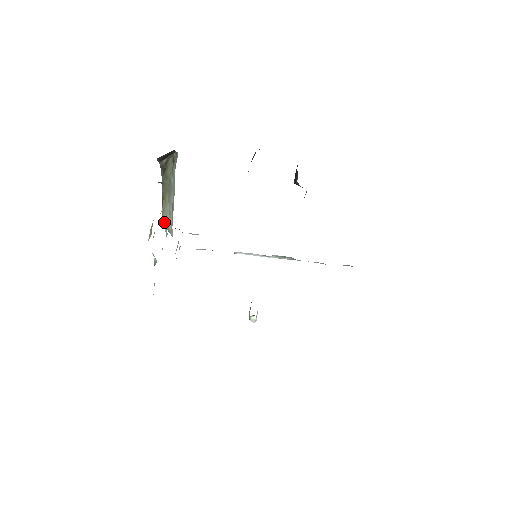
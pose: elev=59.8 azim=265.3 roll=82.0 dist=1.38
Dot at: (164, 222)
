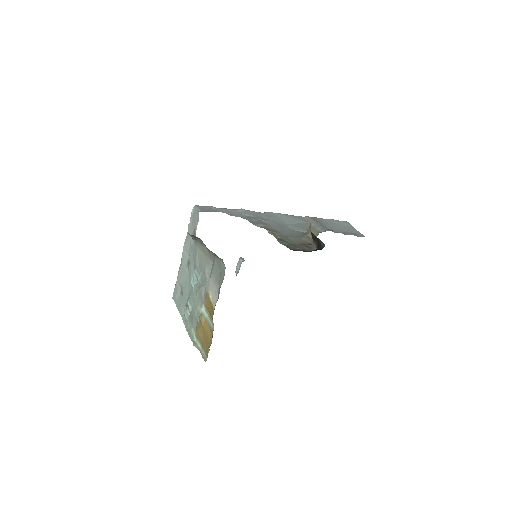
Dot at: occluded
